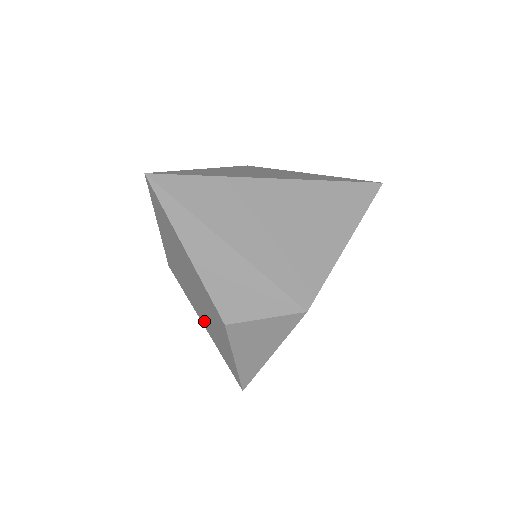
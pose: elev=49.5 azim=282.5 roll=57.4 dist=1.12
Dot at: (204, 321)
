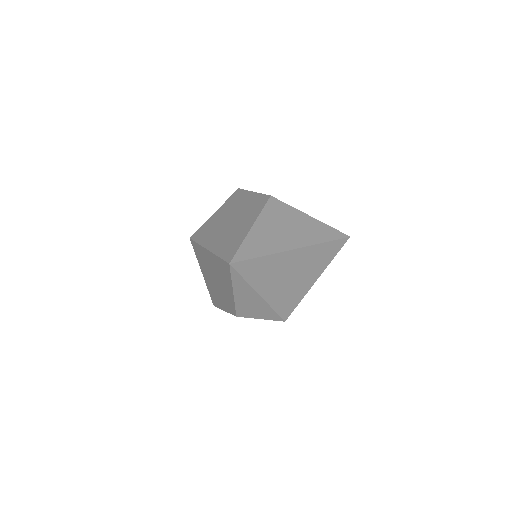
Dot at: (207, 278)
